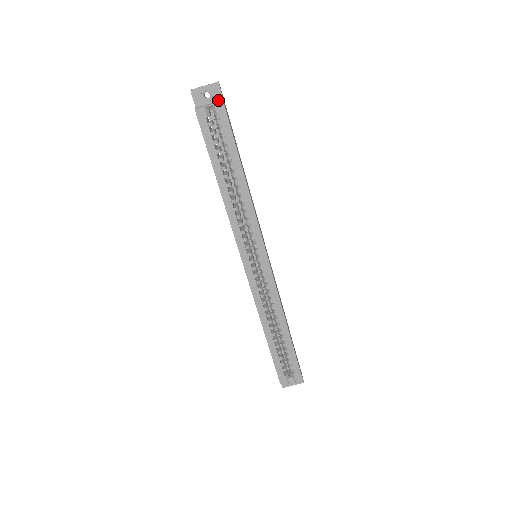
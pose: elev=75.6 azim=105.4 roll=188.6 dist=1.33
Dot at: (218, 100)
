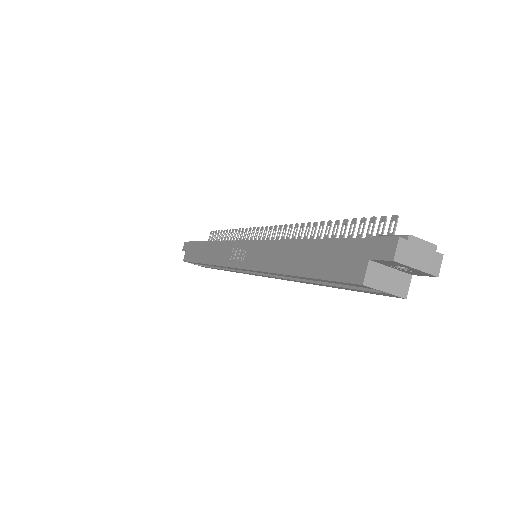
Dot at: (406, 272)
